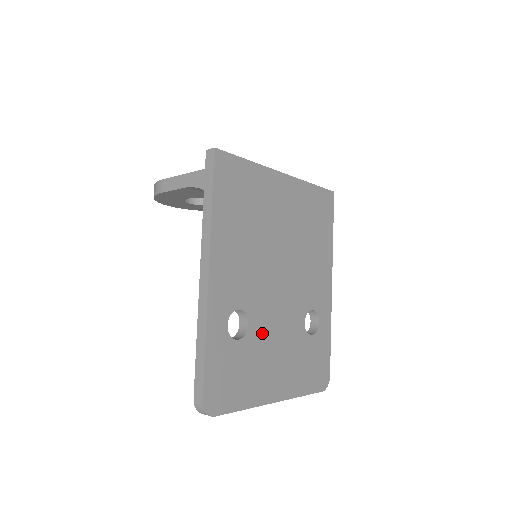
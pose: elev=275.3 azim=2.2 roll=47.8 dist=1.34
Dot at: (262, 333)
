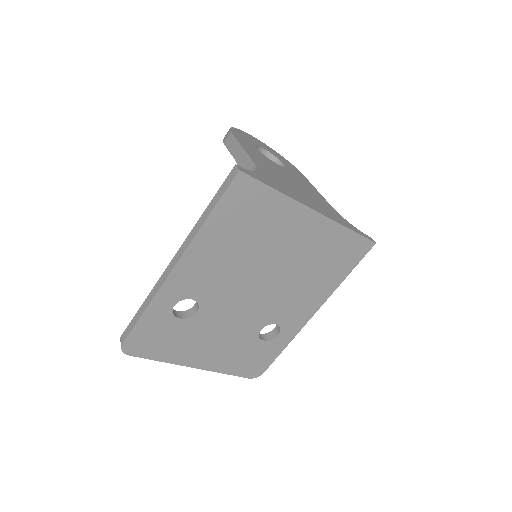
Dot at: (208, 322)
